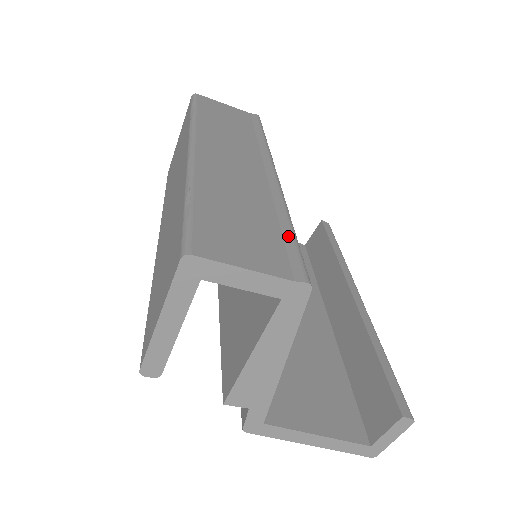
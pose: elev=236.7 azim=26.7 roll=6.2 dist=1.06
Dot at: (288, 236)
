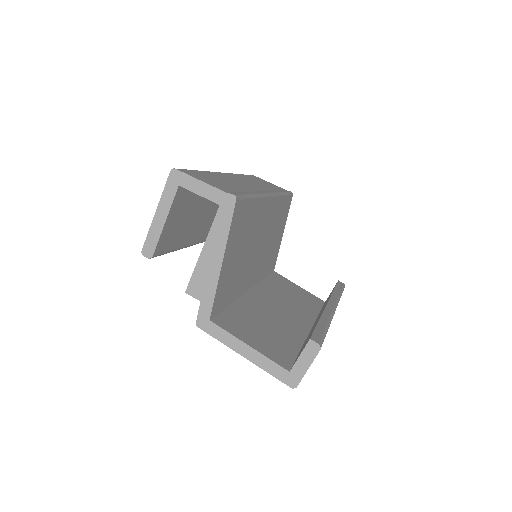
Dot at: (244, 193)
